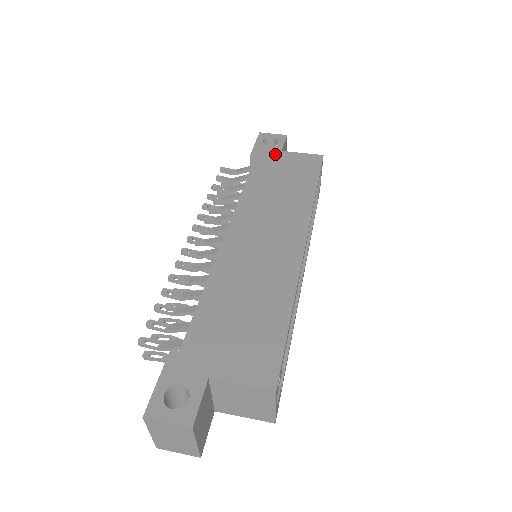
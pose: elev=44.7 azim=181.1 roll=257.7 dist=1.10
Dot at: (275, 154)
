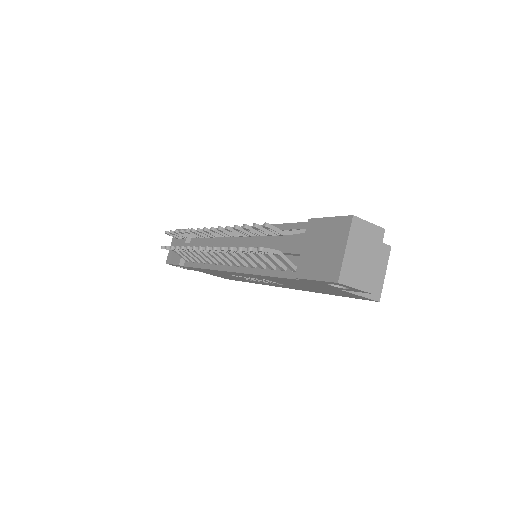
Dot at: occluded
